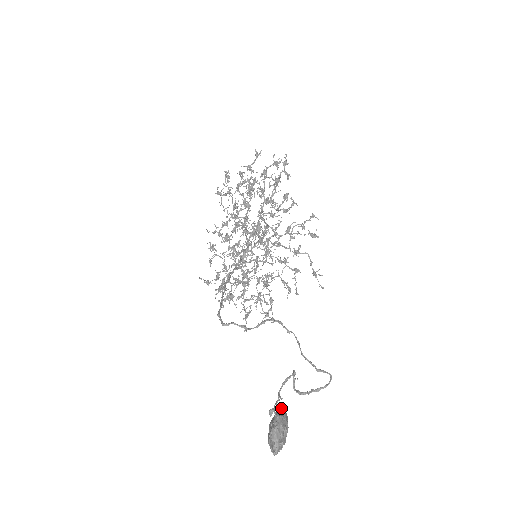
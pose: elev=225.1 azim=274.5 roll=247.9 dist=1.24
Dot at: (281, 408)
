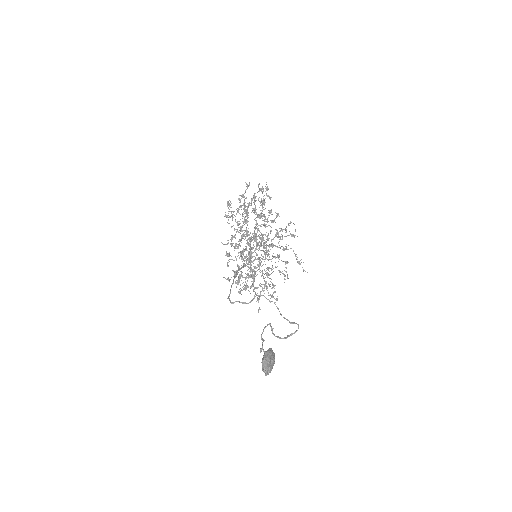
Dot at: (269, 348)
